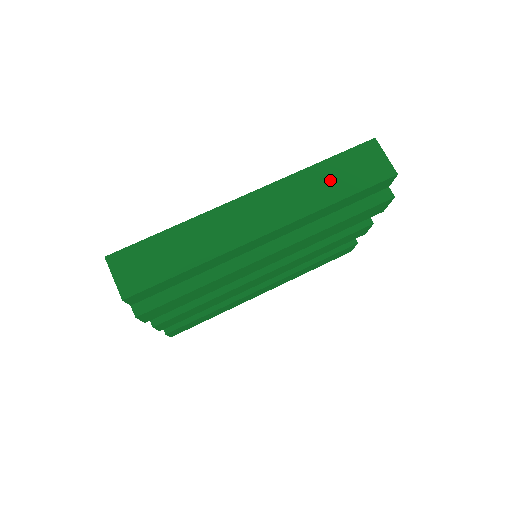
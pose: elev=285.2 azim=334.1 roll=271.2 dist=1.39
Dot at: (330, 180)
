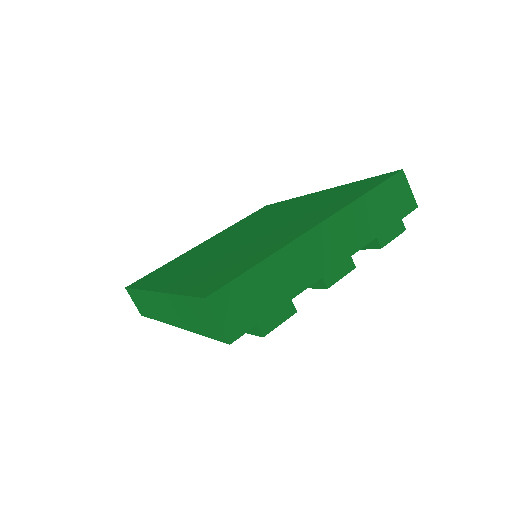
Dot at: (190, 314)
